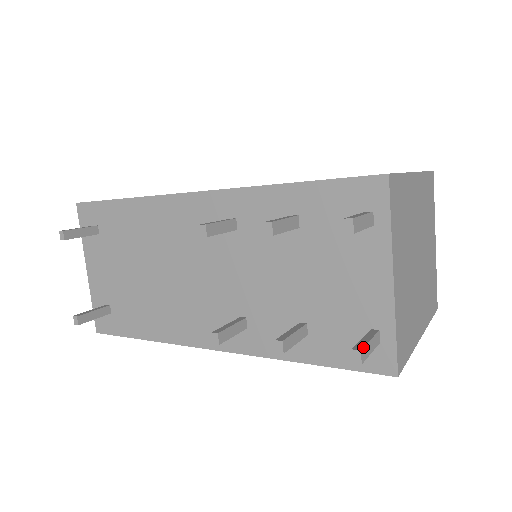
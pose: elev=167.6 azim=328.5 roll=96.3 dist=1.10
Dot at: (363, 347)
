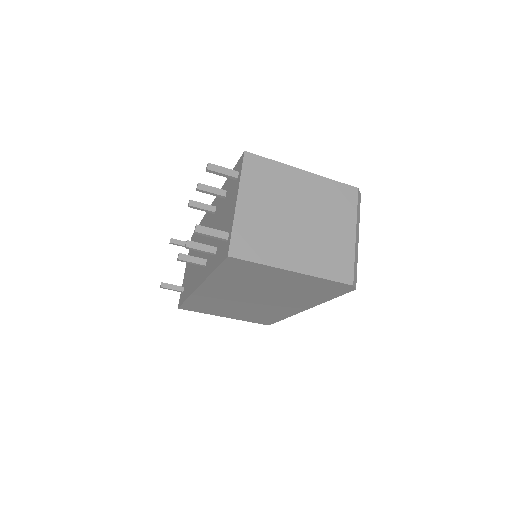
Dot at: occluded
